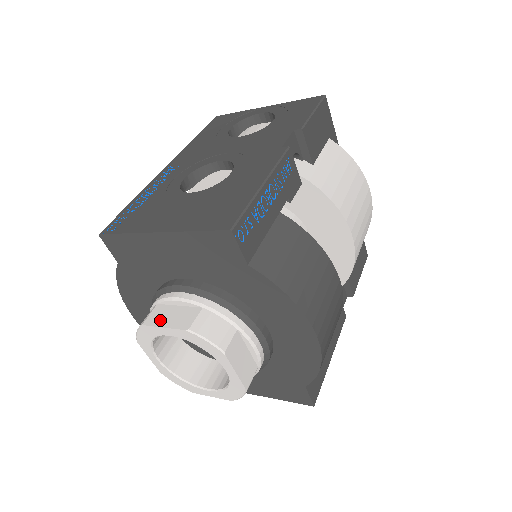
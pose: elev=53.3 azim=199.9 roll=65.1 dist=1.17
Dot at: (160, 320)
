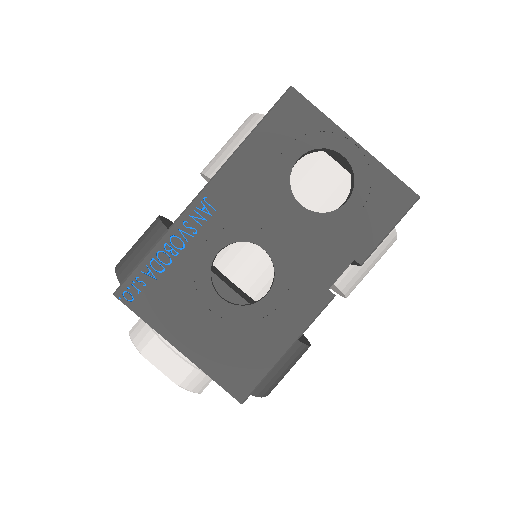
Dot at: (156, 359)
